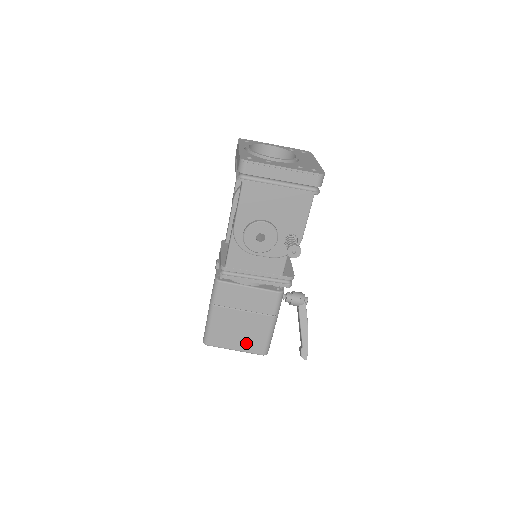
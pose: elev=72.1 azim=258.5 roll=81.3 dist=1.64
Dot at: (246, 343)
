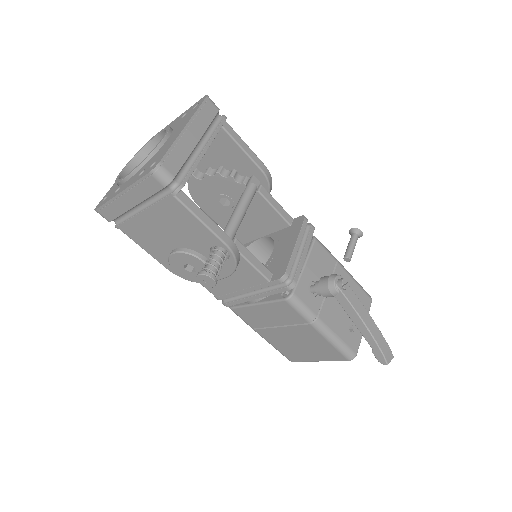
Dot at: (319, 353)
